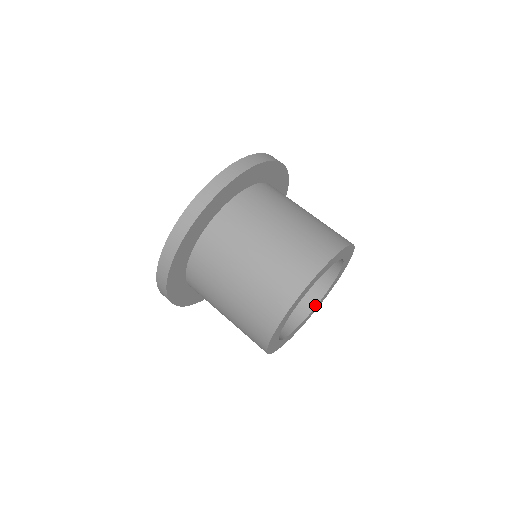
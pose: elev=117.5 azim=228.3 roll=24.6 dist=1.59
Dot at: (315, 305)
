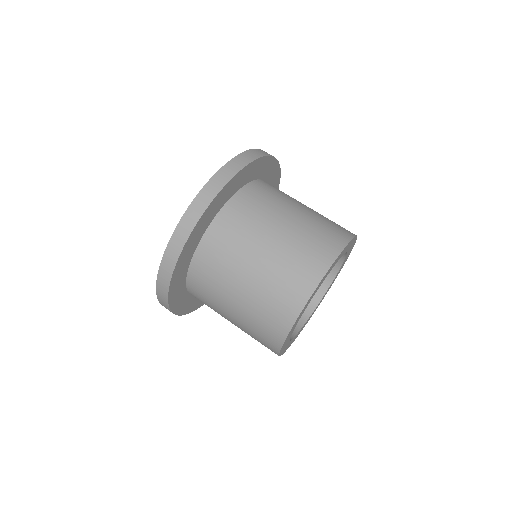
Dot at: (340, 266)
